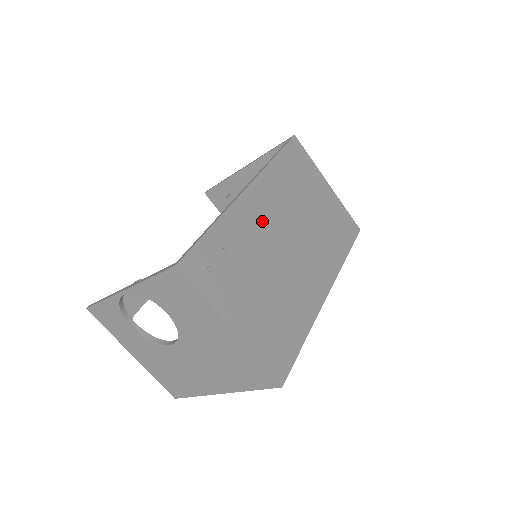
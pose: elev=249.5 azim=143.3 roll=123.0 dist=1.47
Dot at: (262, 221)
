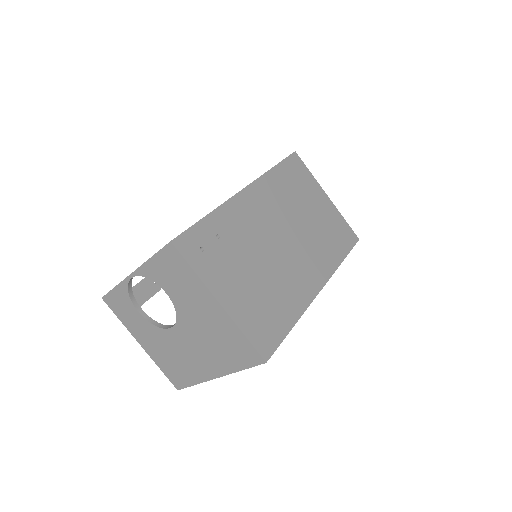
Dot at: (257, 217)
